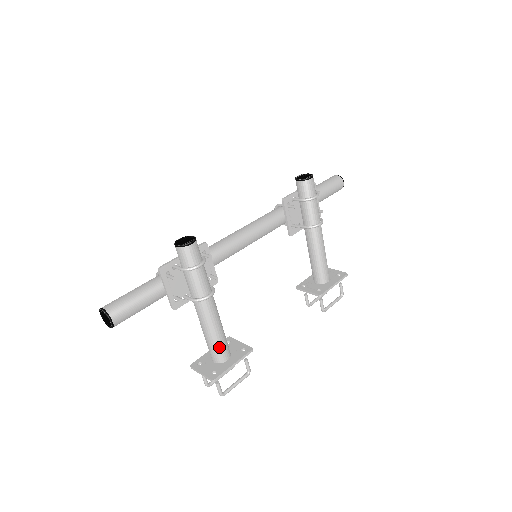
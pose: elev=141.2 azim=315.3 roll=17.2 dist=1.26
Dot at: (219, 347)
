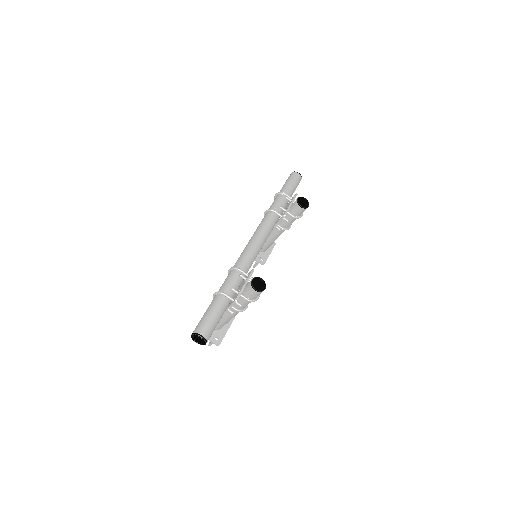
Dot at: occluded
